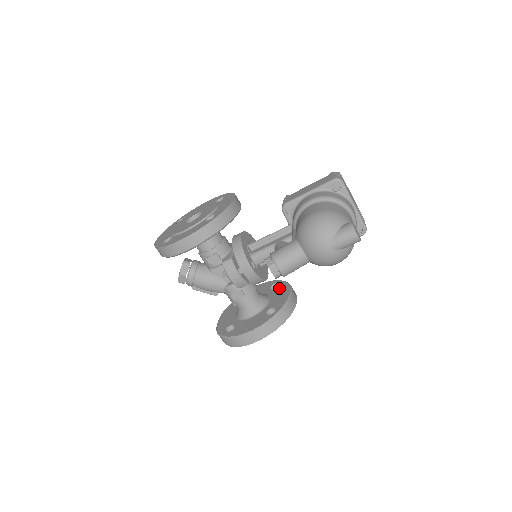
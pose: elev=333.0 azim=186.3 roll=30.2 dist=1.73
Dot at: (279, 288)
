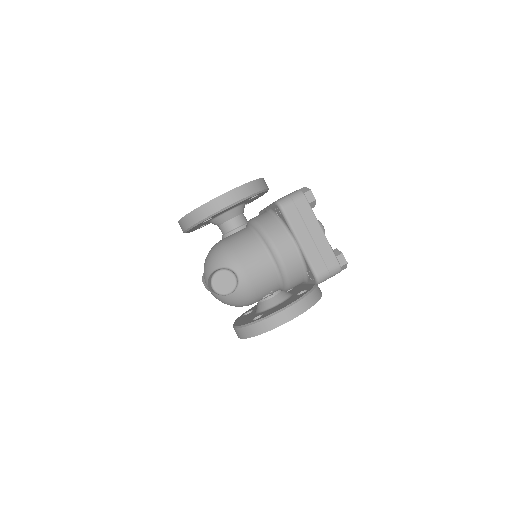
Dot at: (295, 297)
